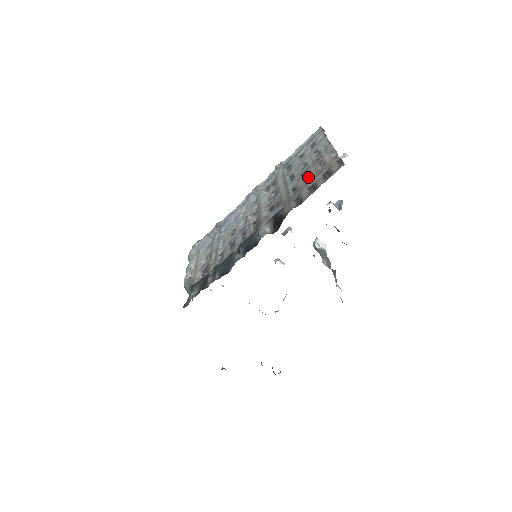
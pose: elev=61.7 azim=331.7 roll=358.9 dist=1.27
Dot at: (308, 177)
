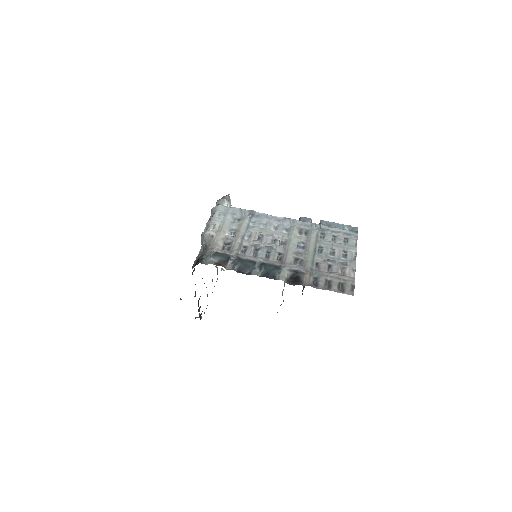
Dot at: (330, 268)
